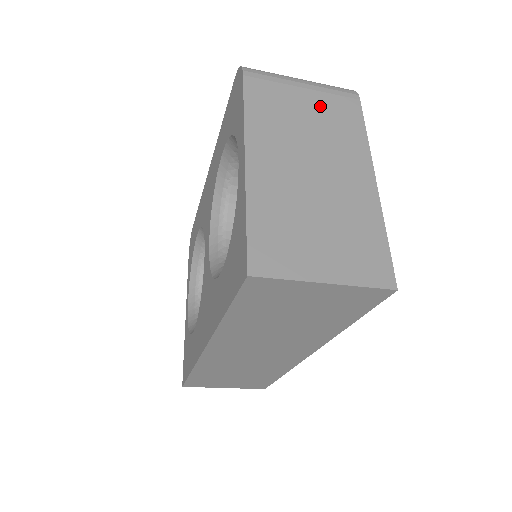
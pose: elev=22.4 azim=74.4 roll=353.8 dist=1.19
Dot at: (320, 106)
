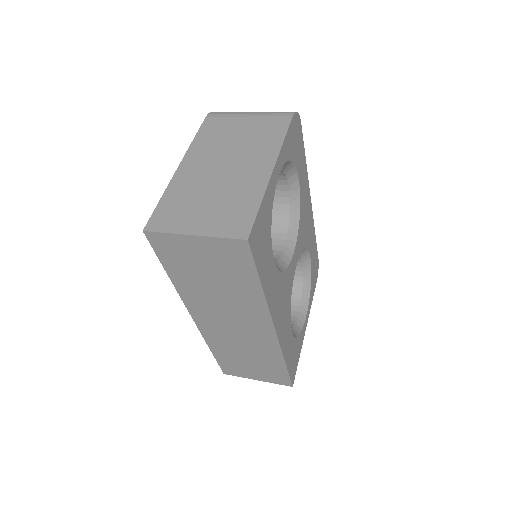
Dot at: (254, 126)
